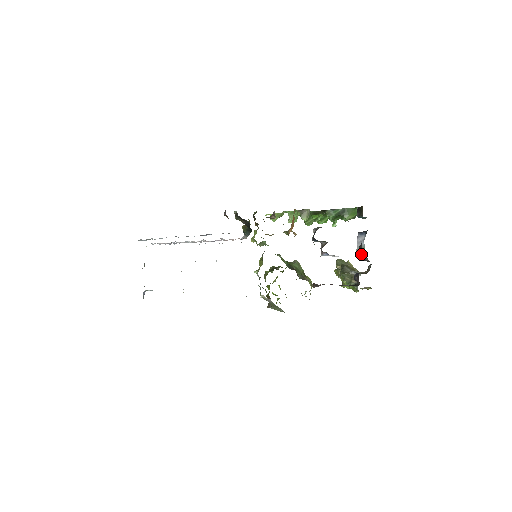
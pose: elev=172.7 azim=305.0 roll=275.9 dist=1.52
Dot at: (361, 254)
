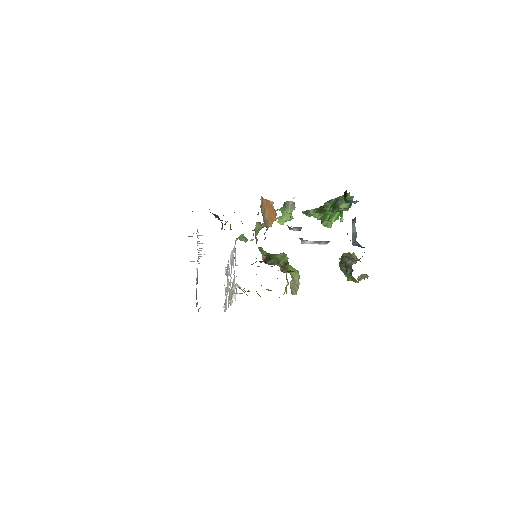
Dot at: (354, 240)
